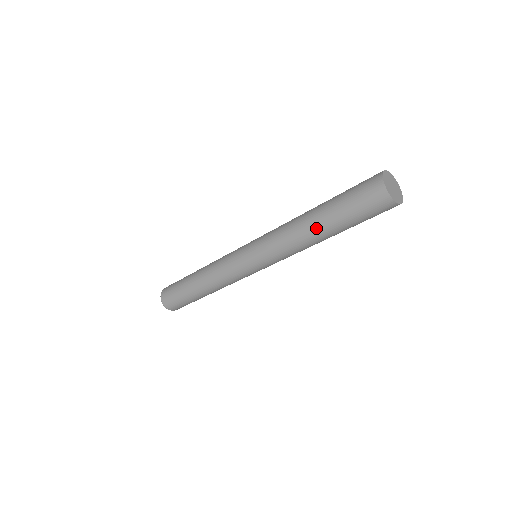
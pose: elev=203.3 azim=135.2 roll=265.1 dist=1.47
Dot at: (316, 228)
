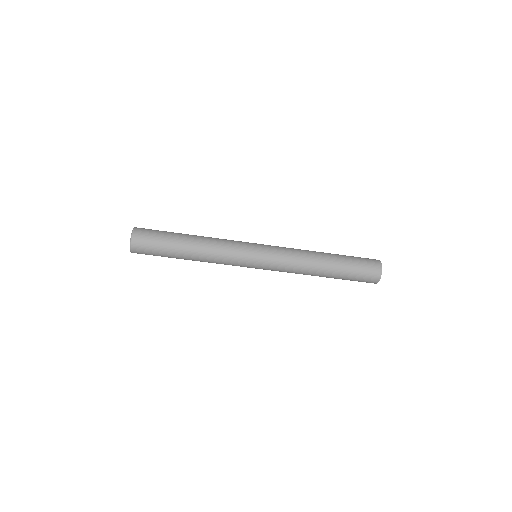
Dot at: (326, 268)
